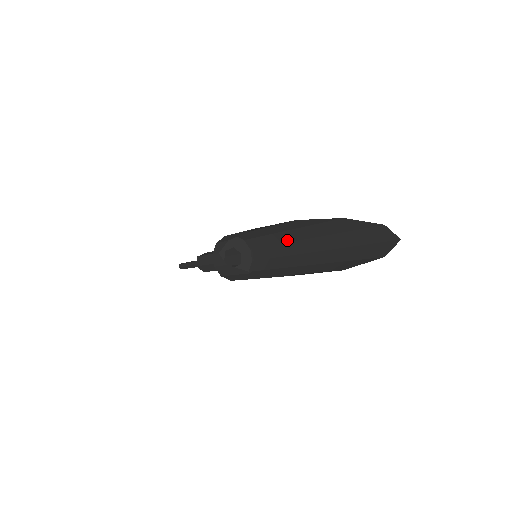
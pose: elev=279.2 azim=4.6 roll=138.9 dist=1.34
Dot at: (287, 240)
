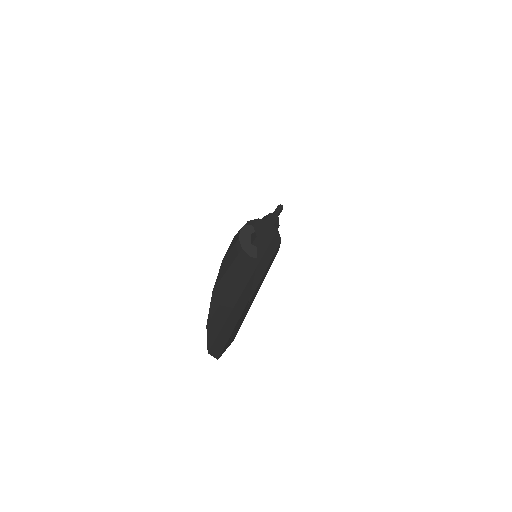
Dot at: occluded
